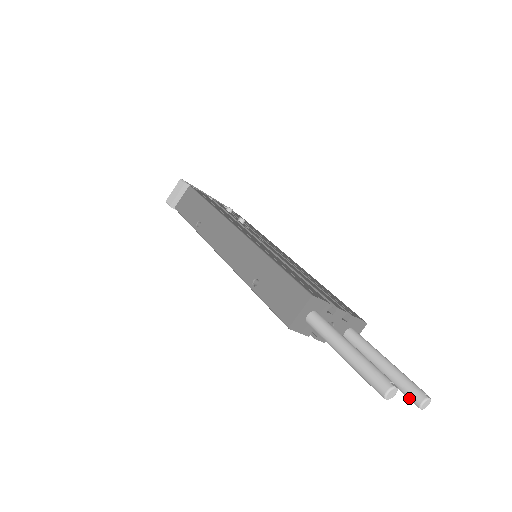
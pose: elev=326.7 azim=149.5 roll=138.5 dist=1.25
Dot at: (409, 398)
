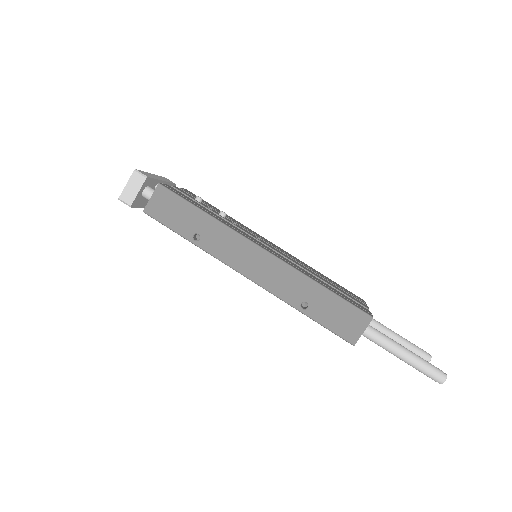
Dot at: occluded
